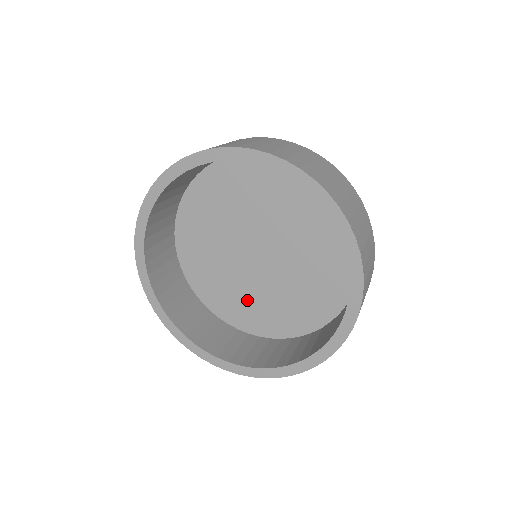
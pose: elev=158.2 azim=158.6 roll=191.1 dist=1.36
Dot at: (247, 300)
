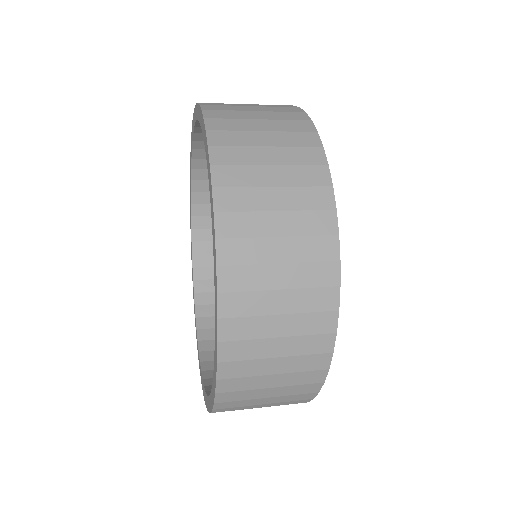
Dot at: occluded
